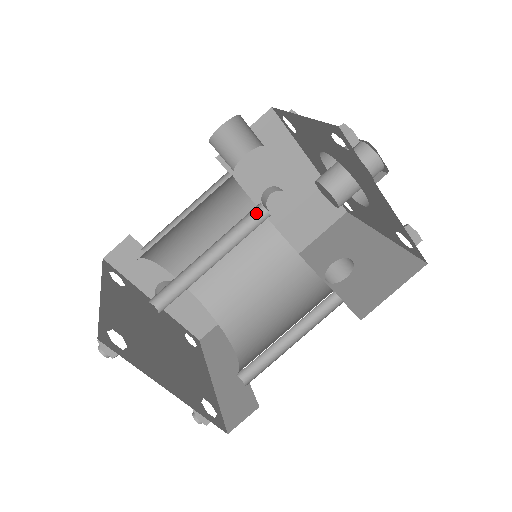
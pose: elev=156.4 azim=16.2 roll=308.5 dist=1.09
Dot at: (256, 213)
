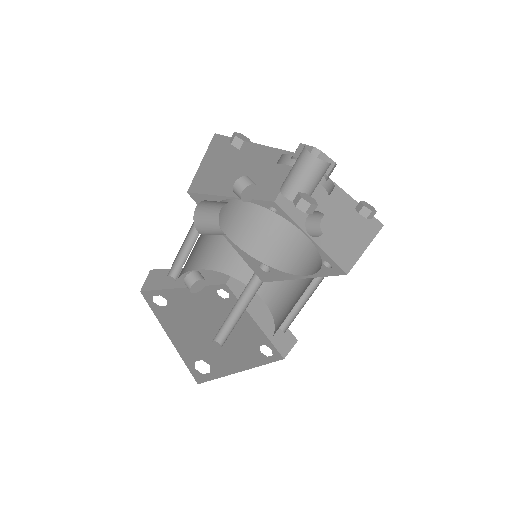
Dot at: occluded
